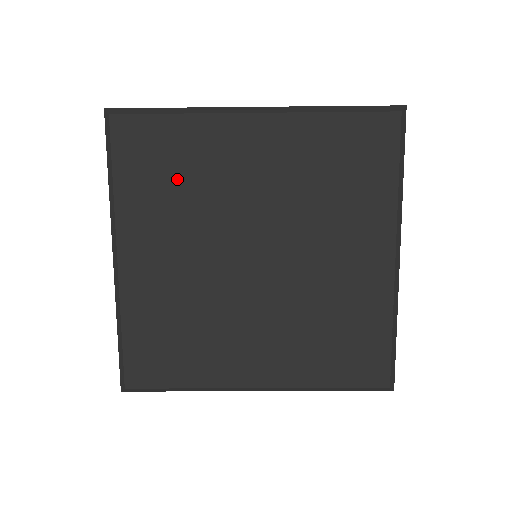
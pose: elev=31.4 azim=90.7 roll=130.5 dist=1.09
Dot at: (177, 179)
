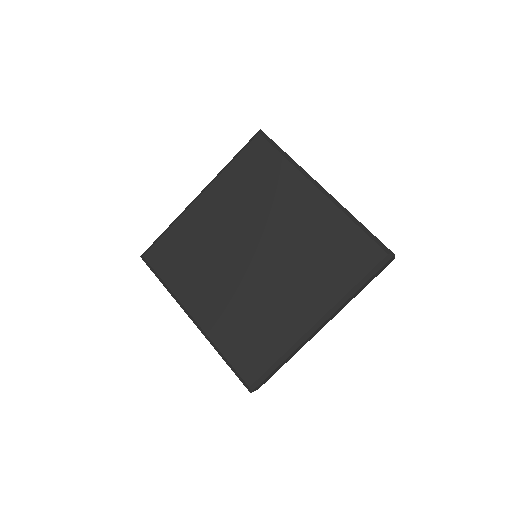
Dot at: (190, 255)
